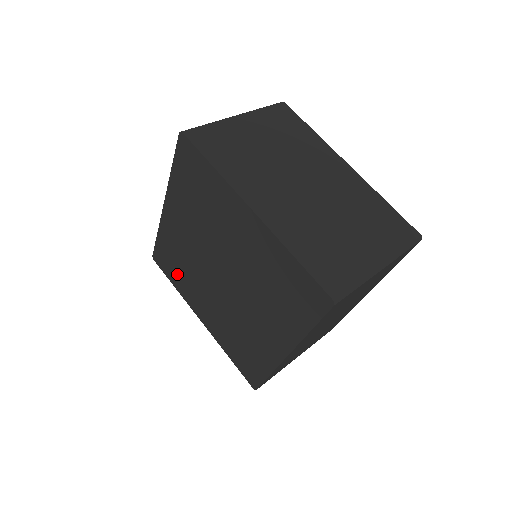
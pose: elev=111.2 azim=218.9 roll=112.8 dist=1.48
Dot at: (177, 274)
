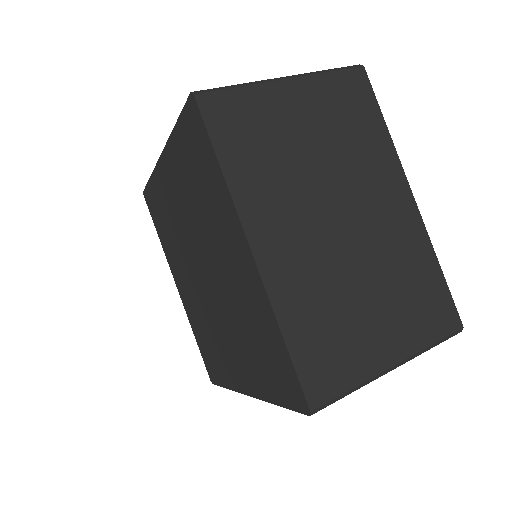
Dot at: (163, 230)
